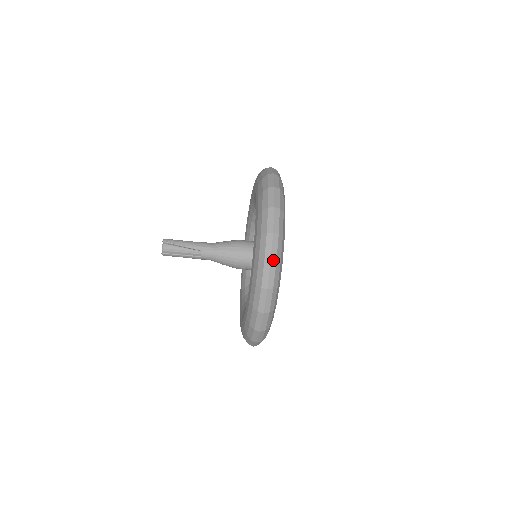
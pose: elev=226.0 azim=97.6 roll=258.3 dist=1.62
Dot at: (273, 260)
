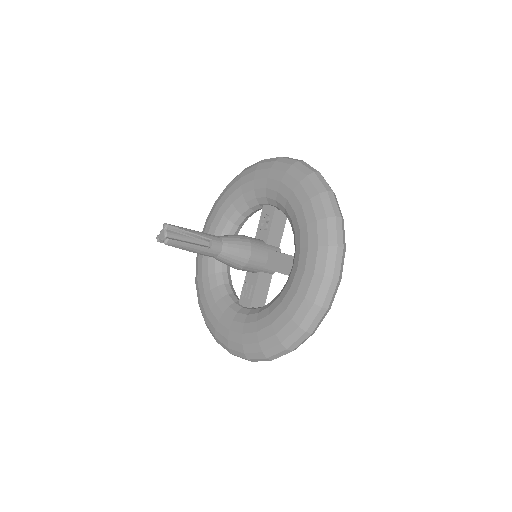
Dot at: (342, 217)
